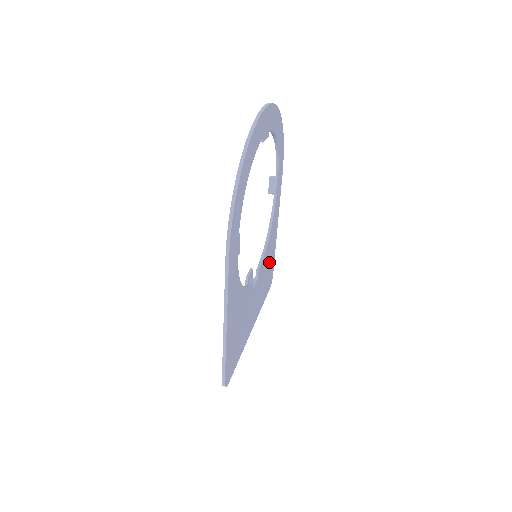
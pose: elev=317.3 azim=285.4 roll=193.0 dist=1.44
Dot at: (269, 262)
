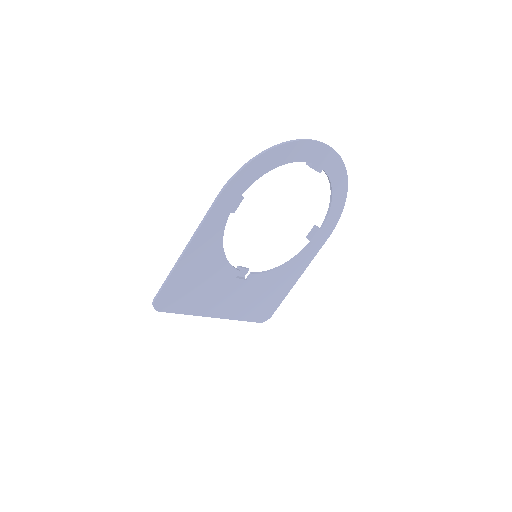
Dot at: (272, 293)
